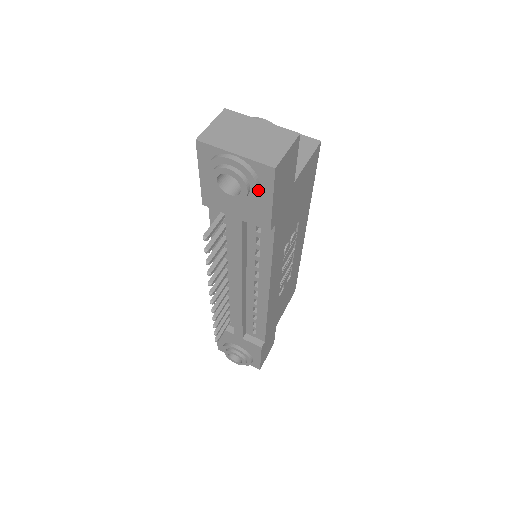
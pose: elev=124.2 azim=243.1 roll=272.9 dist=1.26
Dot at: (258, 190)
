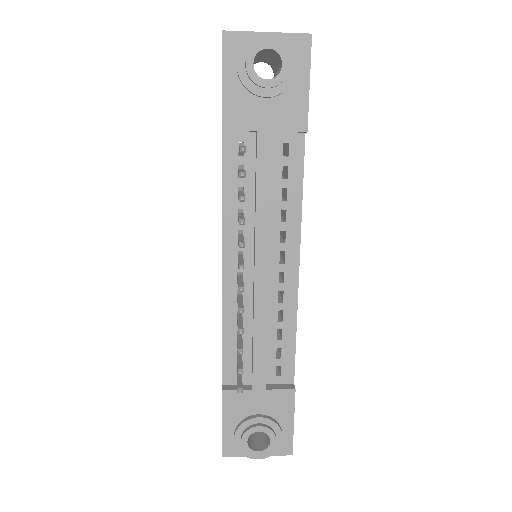
Dot at: (296, 66)
